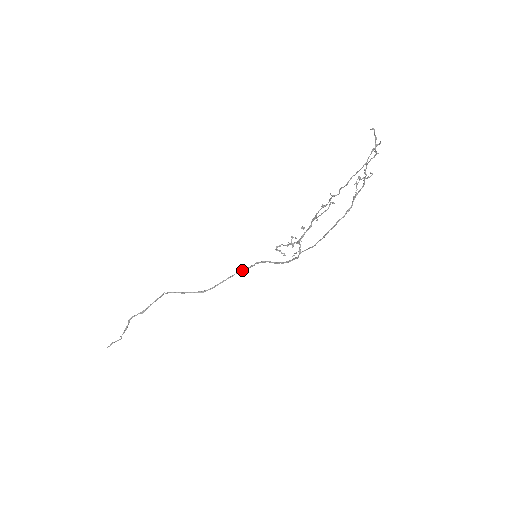
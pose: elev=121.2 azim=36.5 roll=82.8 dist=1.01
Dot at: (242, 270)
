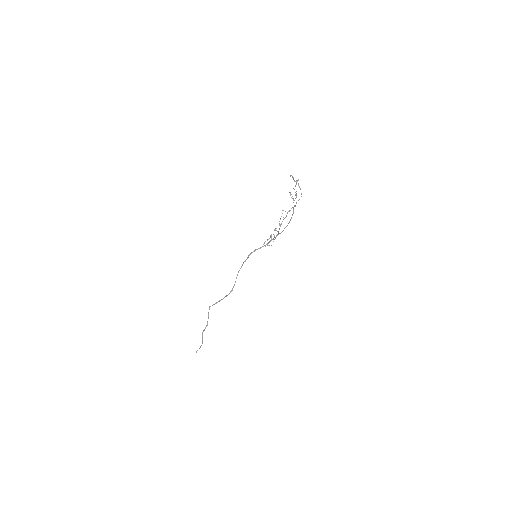
Dot at: (243, 263)
